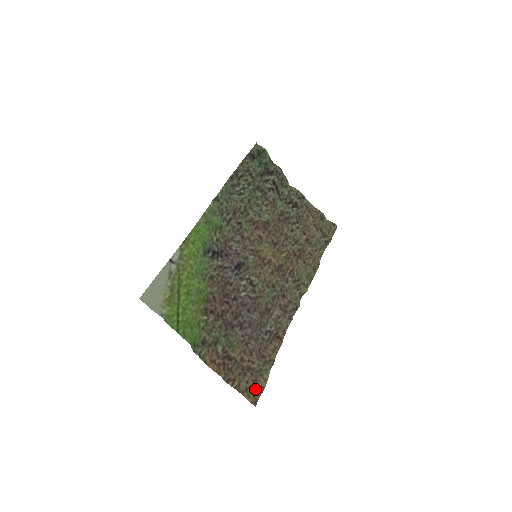
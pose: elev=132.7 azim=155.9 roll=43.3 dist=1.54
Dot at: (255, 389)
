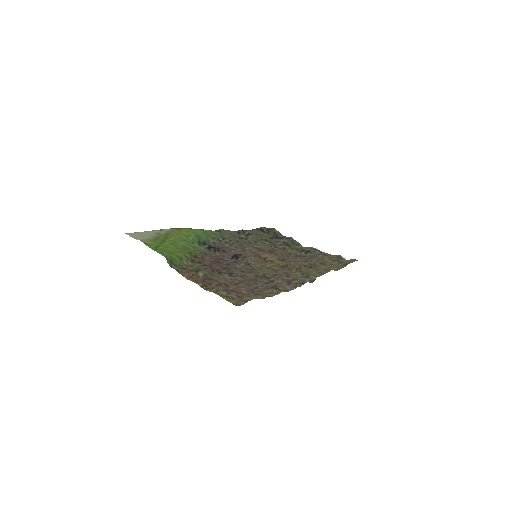
Dot at: (239, 301)
